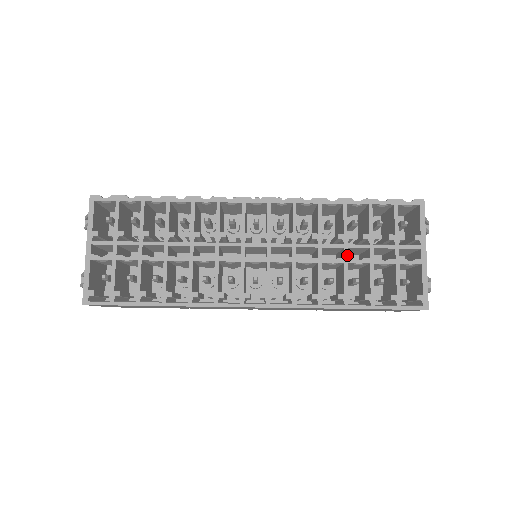
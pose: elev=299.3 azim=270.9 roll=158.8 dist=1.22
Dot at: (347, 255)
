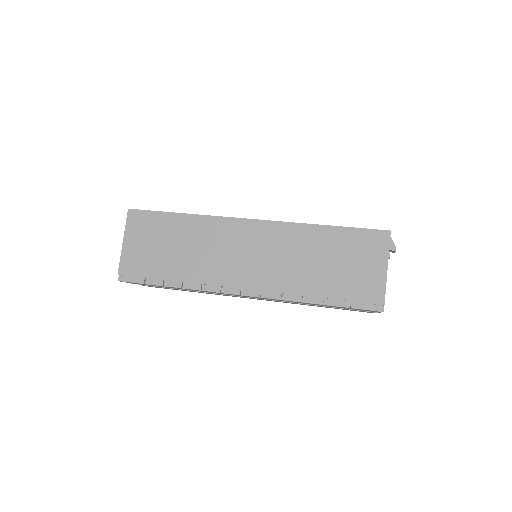
Dot at: occluded
